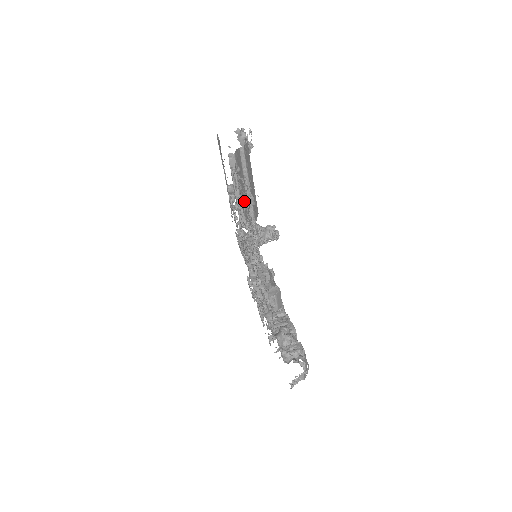
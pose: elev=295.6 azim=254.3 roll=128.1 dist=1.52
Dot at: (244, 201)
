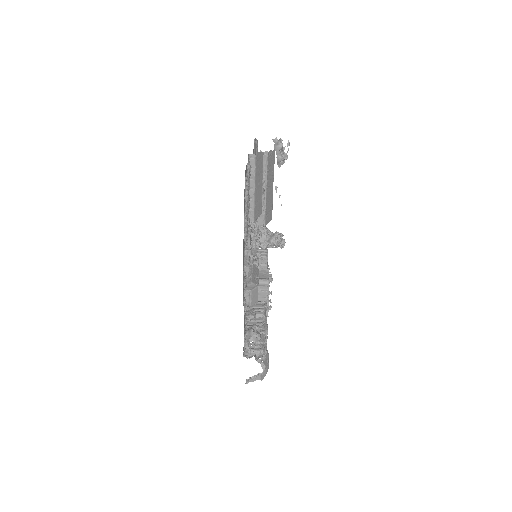
Dot at: (257, 202)
